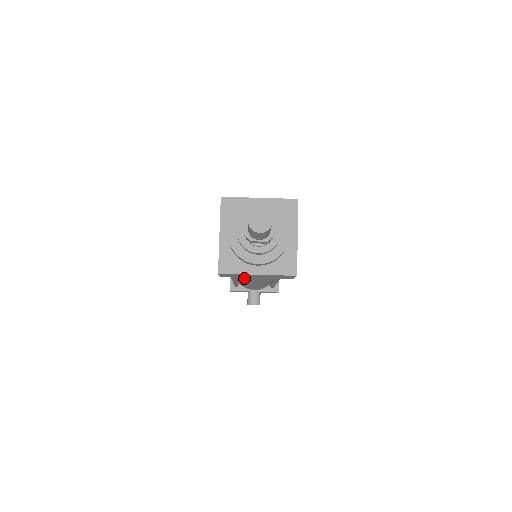
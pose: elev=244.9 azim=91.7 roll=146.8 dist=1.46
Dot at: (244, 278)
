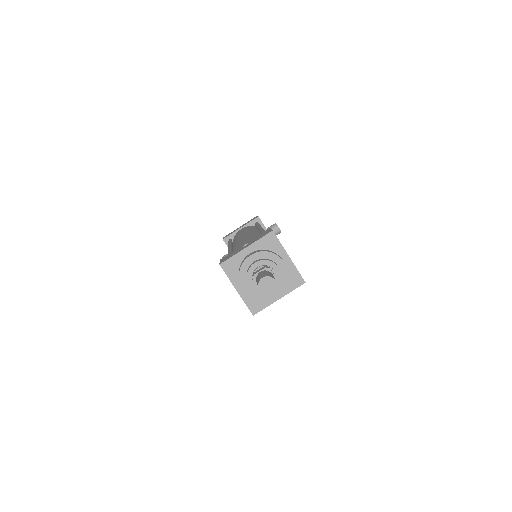
Dot at: occluded
